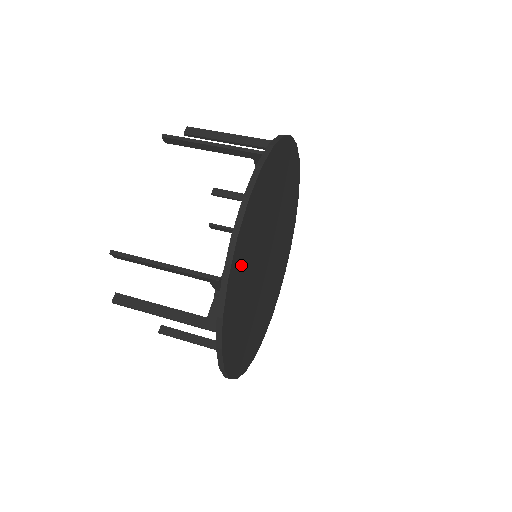
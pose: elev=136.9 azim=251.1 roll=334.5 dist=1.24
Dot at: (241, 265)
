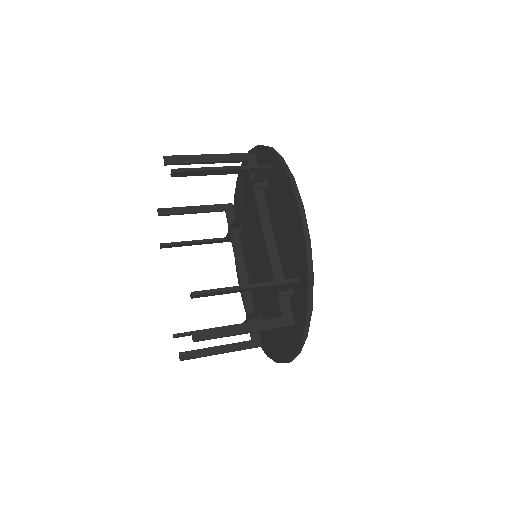
Dot at: occluded
